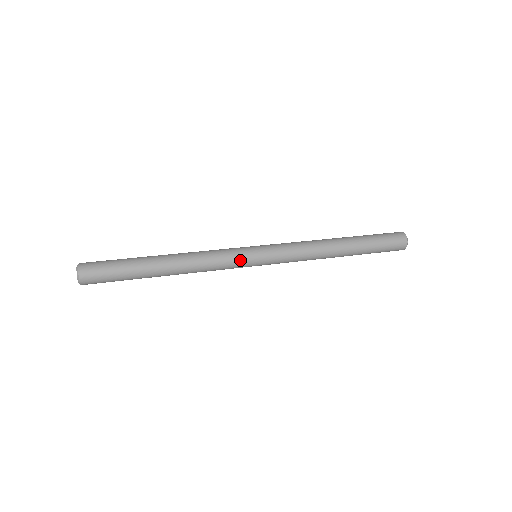
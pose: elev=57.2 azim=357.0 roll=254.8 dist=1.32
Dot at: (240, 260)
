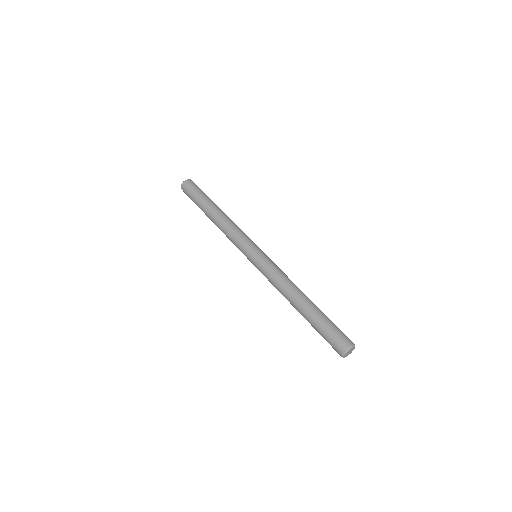
Dot at: (245, 243)
